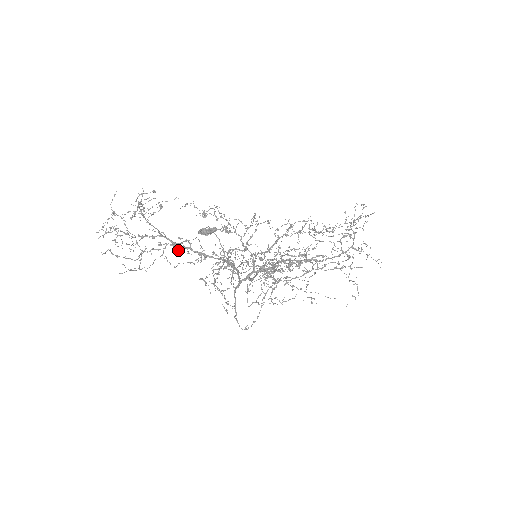
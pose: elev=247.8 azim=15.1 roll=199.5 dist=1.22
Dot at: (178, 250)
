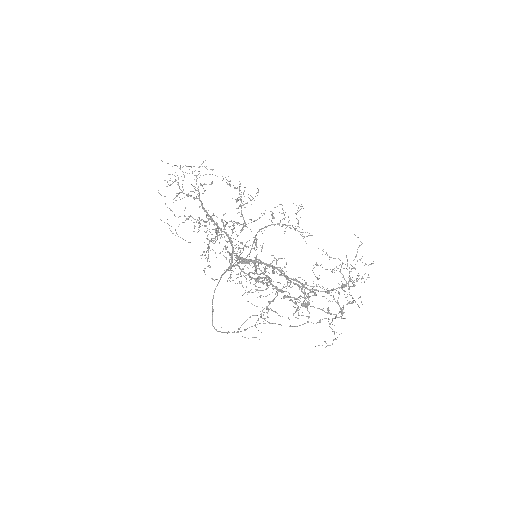
Dot at: (208, 234)
